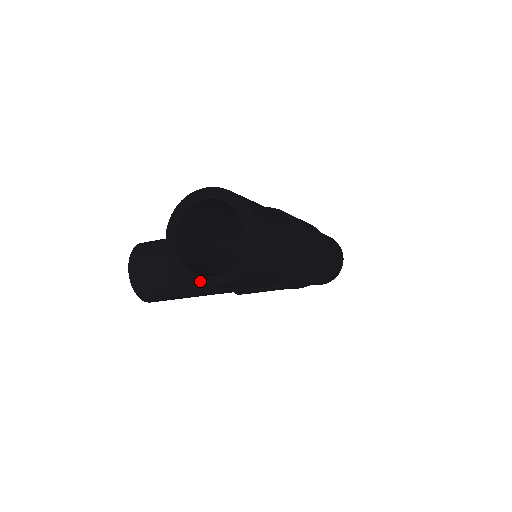
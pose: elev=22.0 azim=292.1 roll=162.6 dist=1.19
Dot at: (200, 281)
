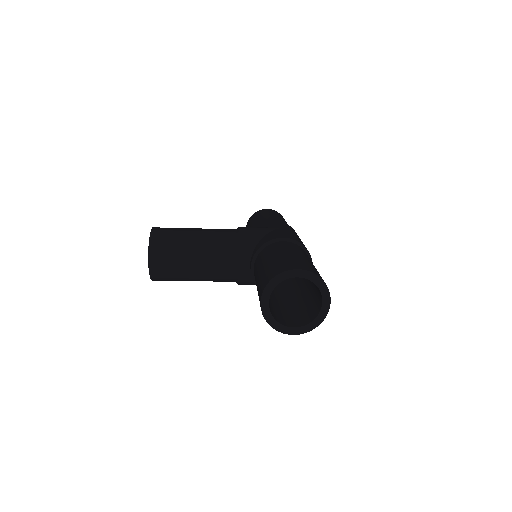
Dot at: (284, 330)
